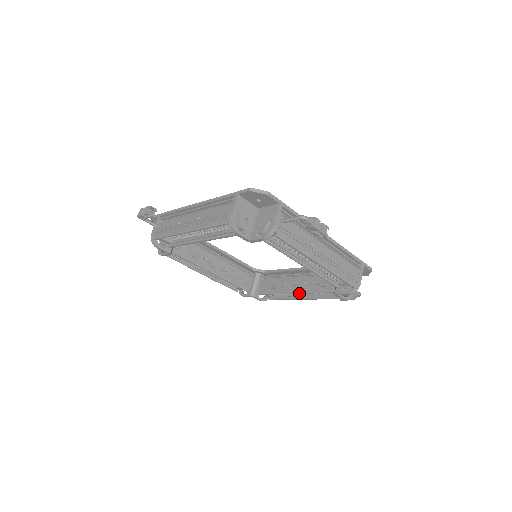
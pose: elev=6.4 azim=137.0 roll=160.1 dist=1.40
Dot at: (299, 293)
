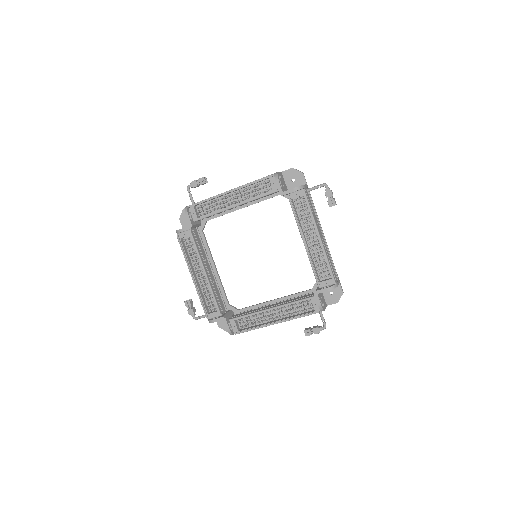
Dot at: (276, 307)
